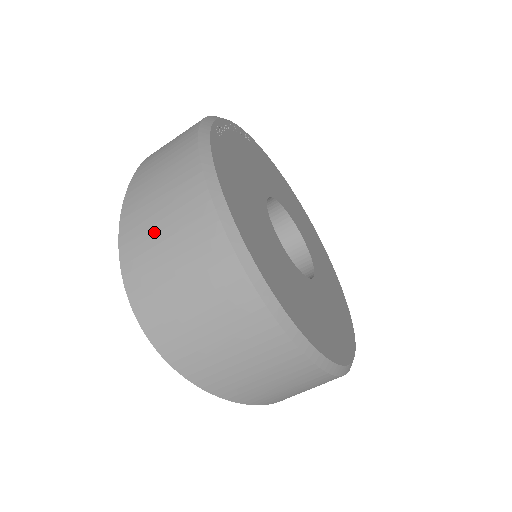
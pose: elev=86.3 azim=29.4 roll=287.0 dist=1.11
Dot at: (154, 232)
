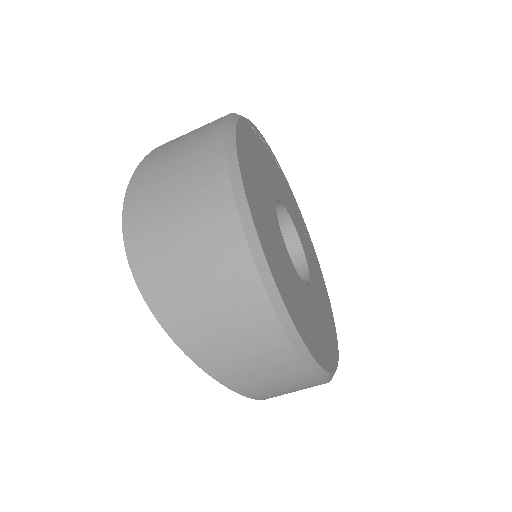
Dot at: (167, 163)
